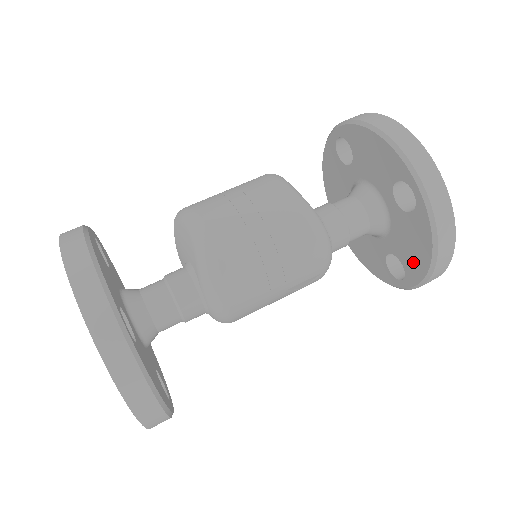
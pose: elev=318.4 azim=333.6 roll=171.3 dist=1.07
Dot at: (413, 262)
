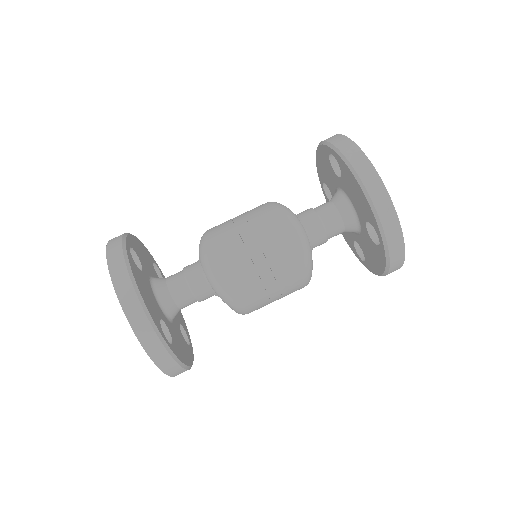
Dot at: (364, 206)
